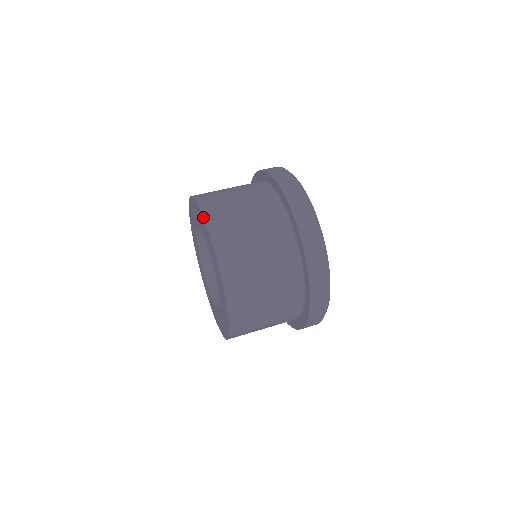
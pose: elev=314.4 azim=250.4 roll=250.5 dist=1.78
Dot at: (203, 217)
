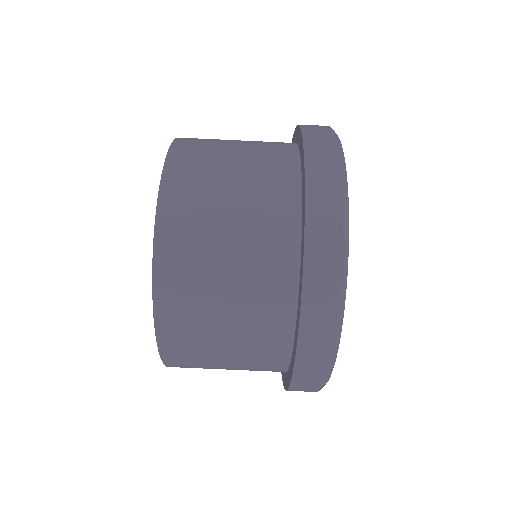
Dot at: occluded
